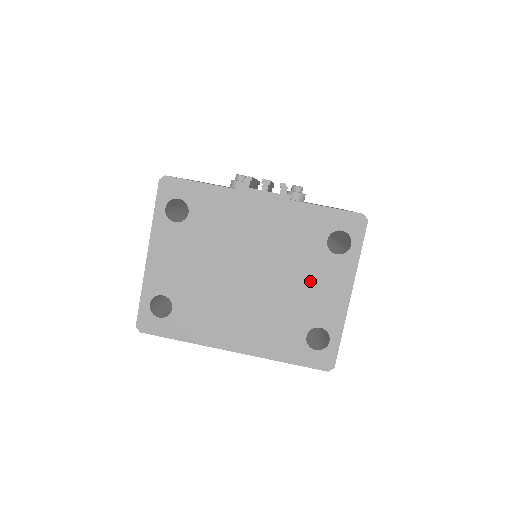
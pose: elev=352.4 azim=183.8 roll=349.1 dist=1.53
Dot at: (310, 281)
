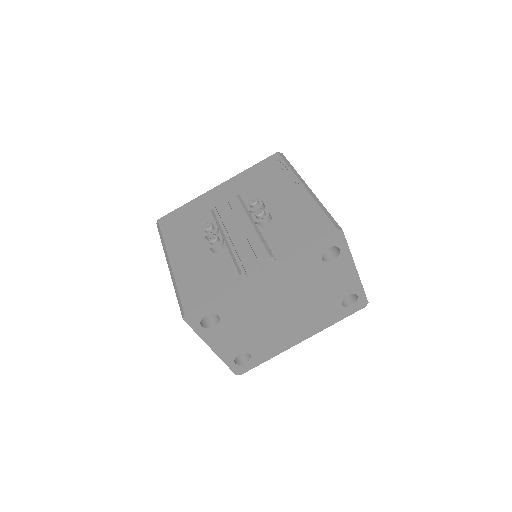
Dot at: (326, 283)
